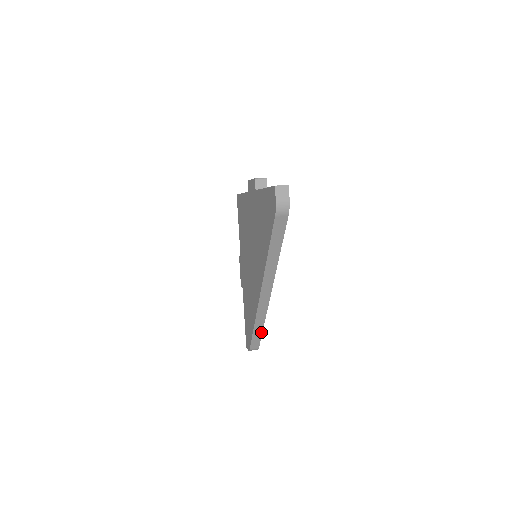
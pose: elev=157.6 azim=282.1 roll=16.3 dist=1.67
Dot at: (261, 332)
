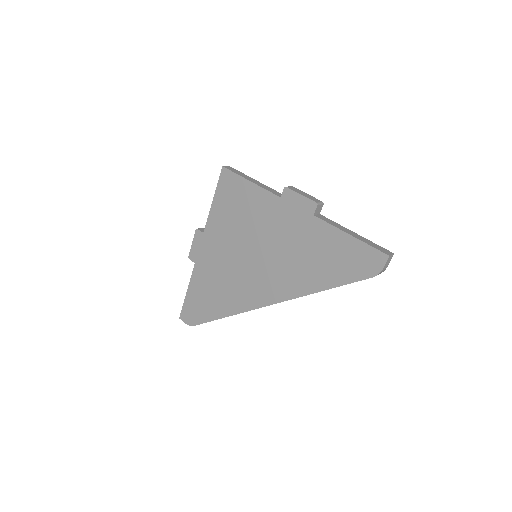
Dot at: occluded
